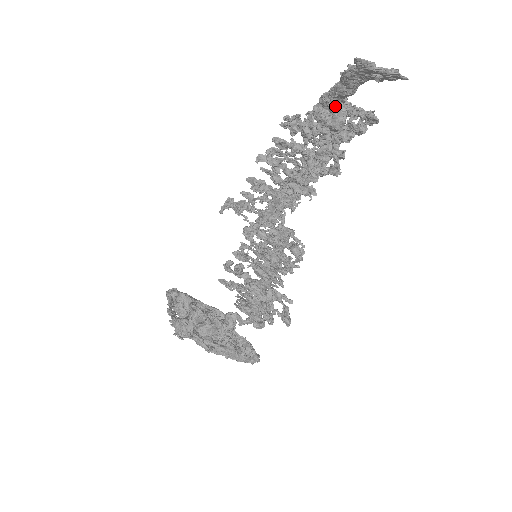
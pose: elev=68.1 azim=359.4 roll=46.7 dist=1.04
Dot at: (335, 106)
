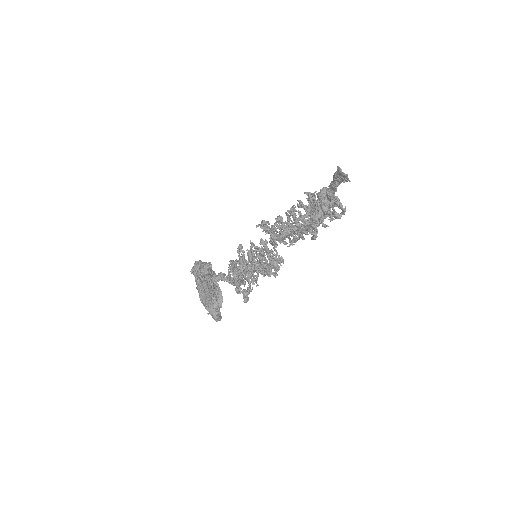
Dot at: (324, 187)
